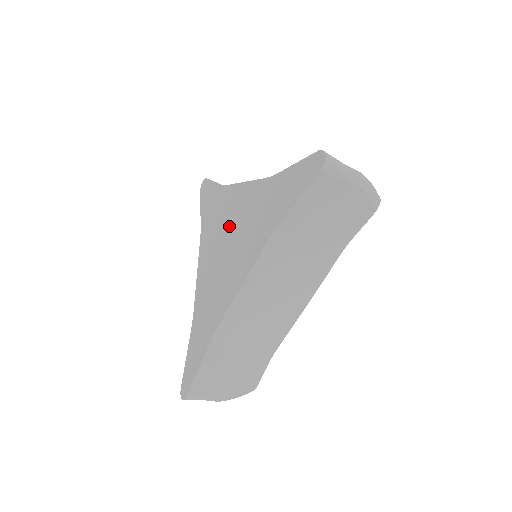
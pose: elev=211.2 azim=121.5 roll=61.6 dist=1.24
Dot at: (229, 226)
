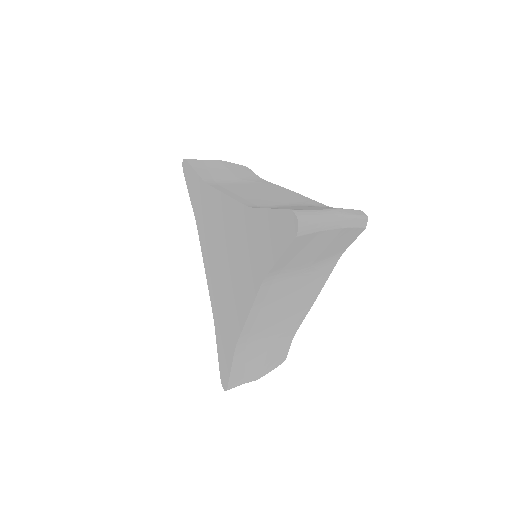
Dot at: (222, 239)
